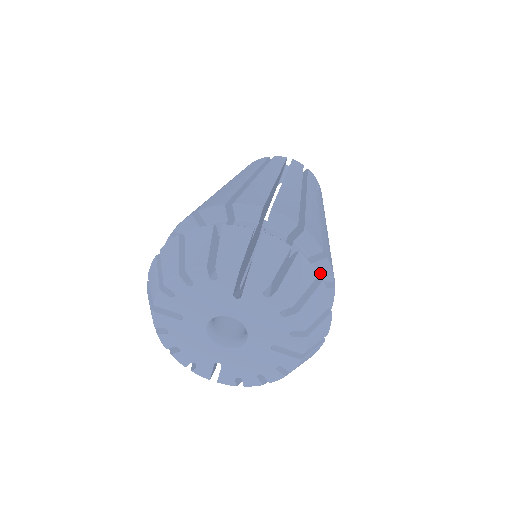
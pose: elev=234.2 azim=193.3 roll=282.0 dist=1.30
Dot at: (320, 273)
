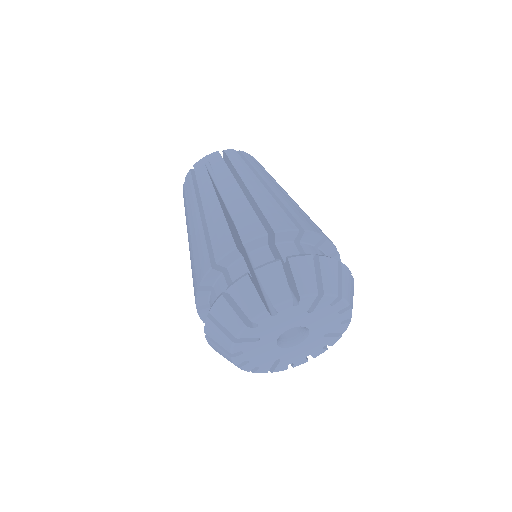
Dot at: occluded
